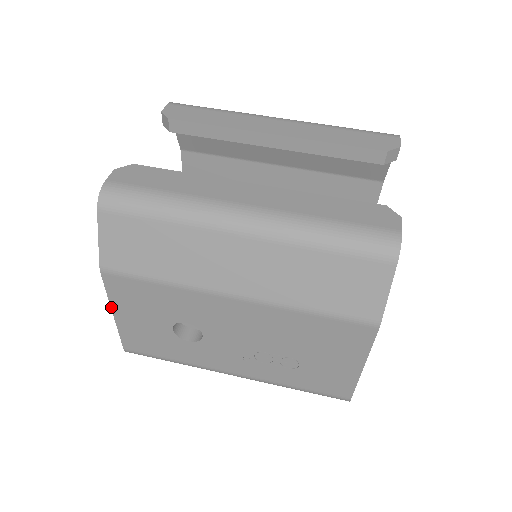
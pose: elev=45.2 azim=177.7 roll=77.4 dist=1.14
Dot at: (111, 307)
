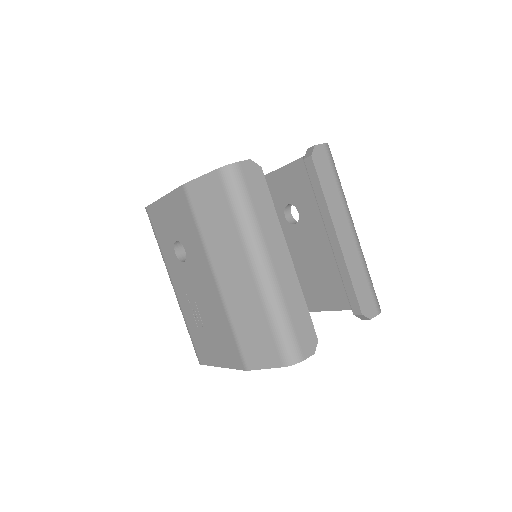
Dot at: (166, 195)
